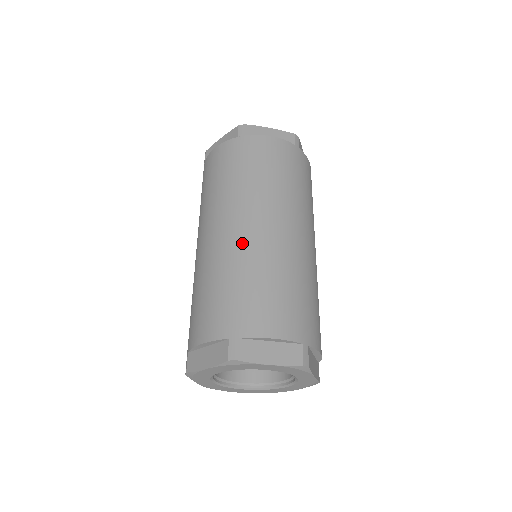
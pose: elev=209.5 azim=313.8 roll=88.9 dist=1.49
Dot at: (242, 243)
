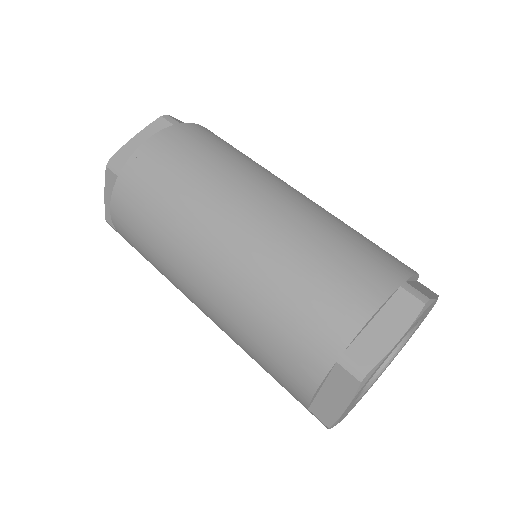
Dot at: (301, 206)
